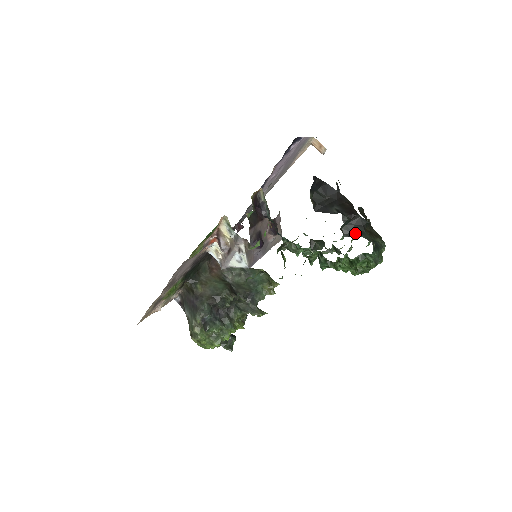
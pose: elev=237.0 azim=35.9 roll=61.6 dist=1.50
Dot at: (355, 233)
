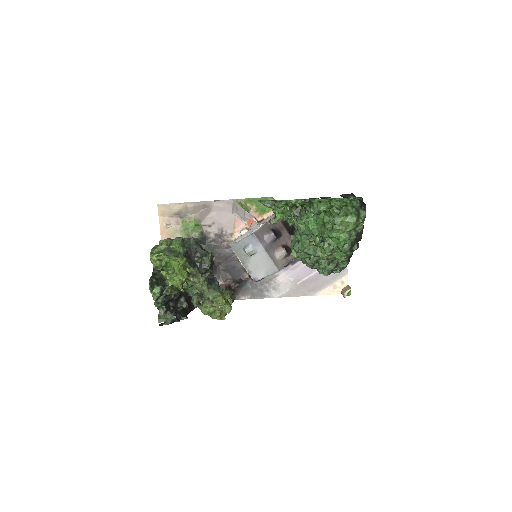
Dot at: occluded
